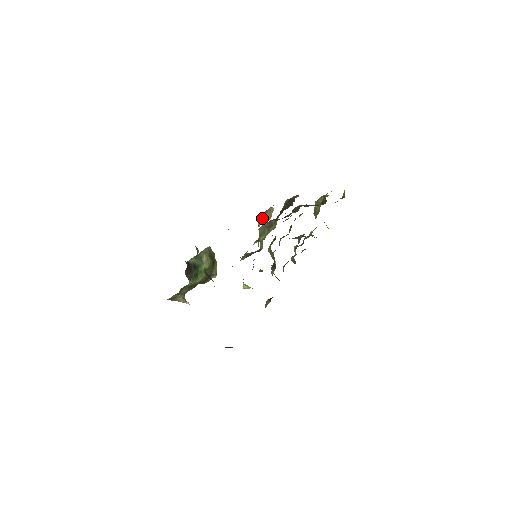
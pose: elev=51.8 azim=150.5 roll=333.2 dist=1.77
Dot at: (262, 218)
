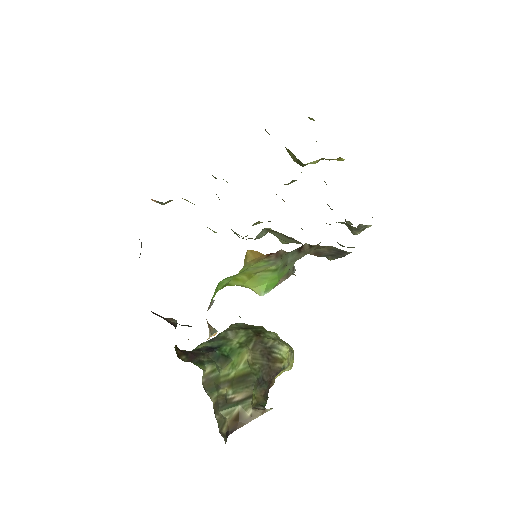
Dot at: occluded
